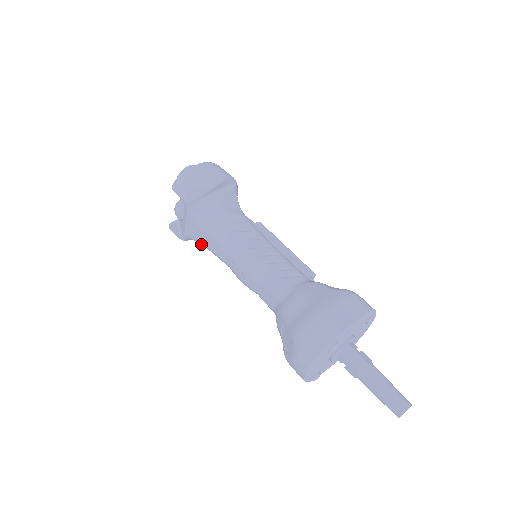
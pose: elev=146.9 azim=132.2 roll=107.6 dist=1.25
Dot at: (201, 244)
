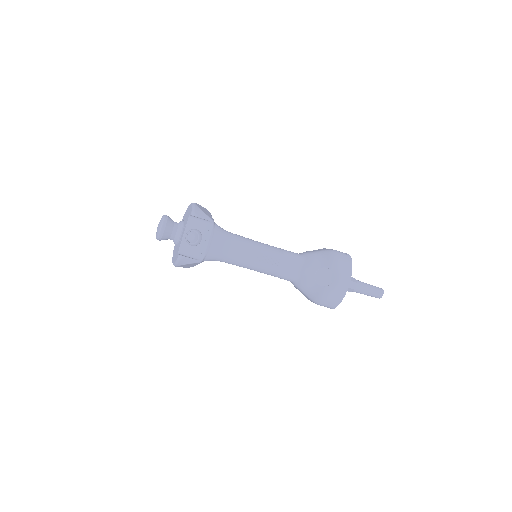
Dot at: (220, 257)
